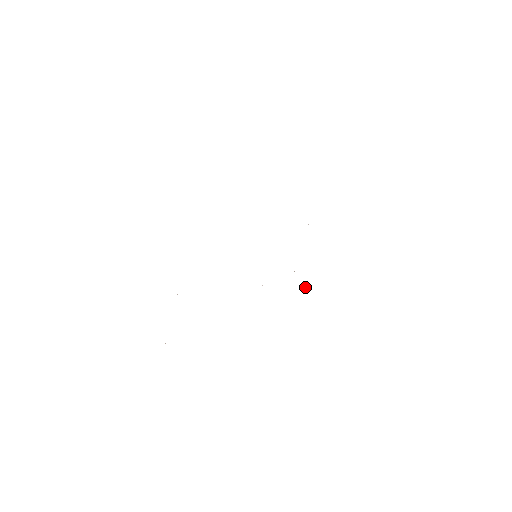
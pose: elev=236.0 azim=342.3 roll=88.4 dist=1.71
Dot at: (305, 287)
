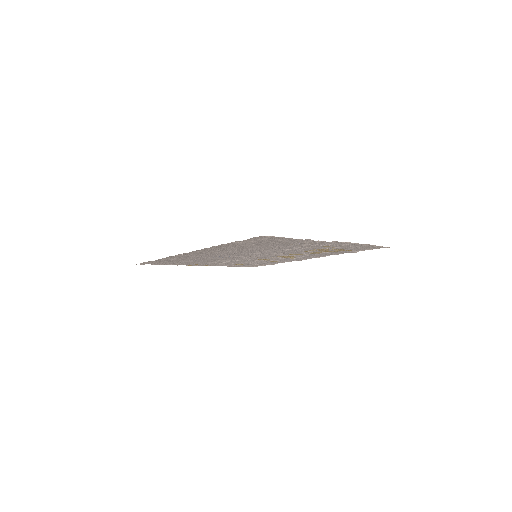
Dot at: (340, 249)
